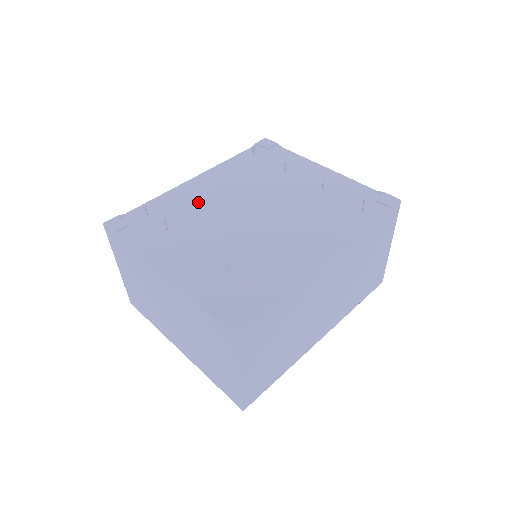
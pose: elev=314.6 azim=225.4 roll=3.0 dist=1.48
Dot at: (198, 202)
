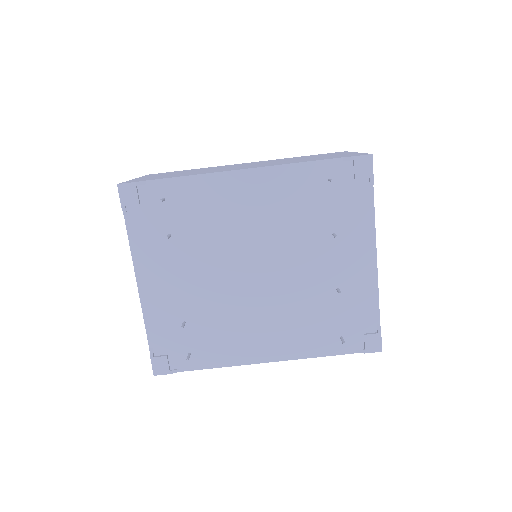
Dot at: (221, 216)
